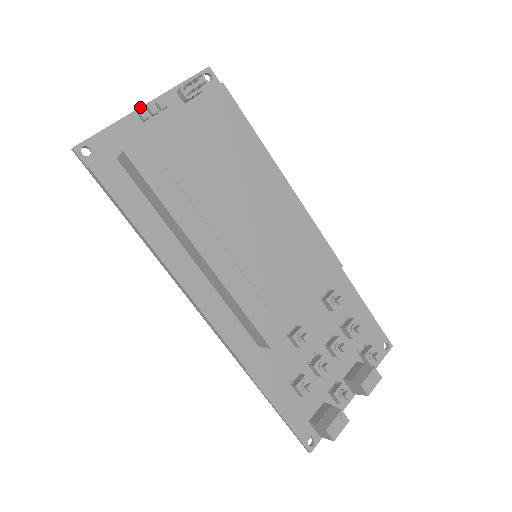
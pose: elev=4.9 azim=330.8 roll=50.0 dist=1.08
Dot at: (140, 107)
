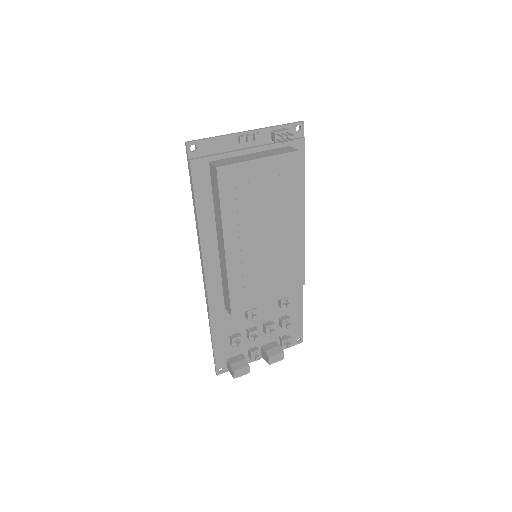
Dot at: (243, 132)
